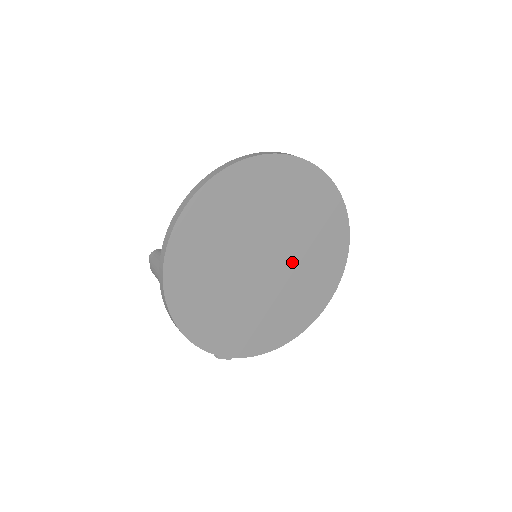
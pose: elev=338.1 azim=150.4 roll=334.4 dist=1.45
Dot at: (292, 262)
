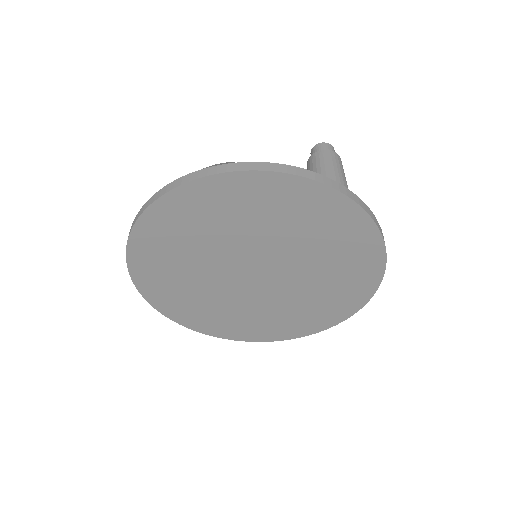
Dot at: (289, 285)
